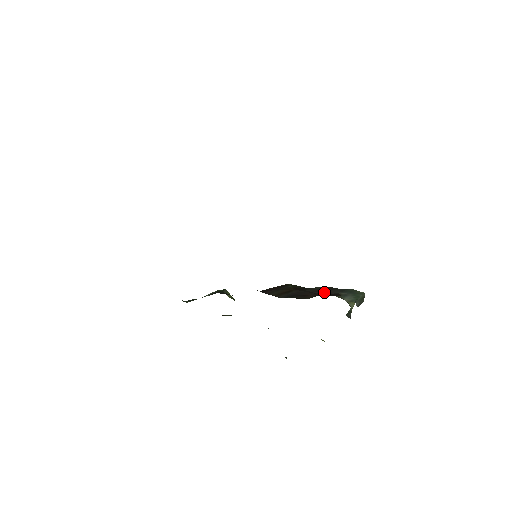
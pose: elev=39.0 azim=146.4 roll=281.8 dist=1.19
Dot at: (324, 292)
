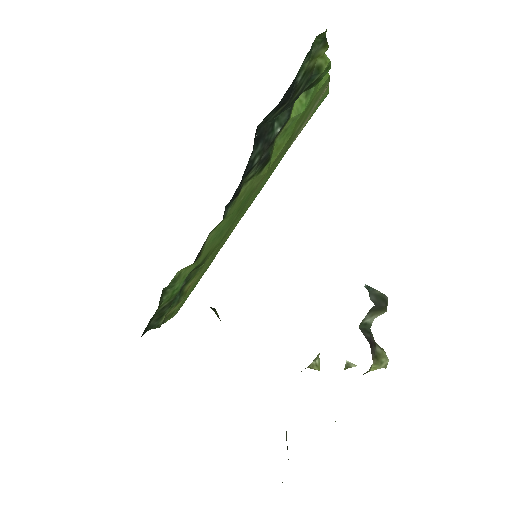
Dot at: occluded
